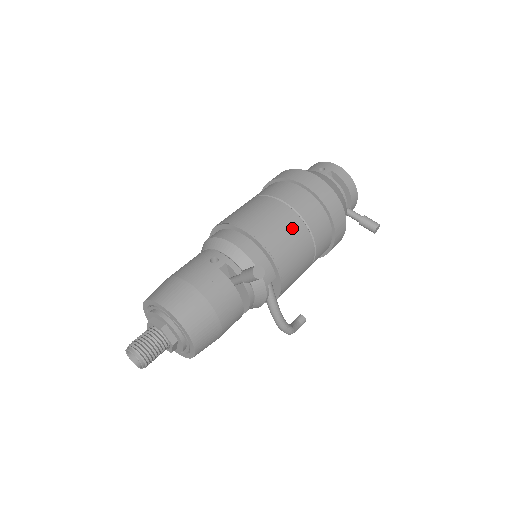
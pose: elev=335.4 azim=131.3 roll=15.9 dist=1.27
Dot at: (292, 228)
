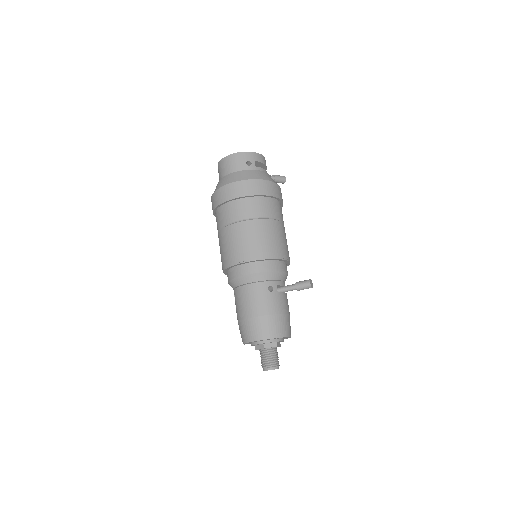
Dot at: (283, 233)
